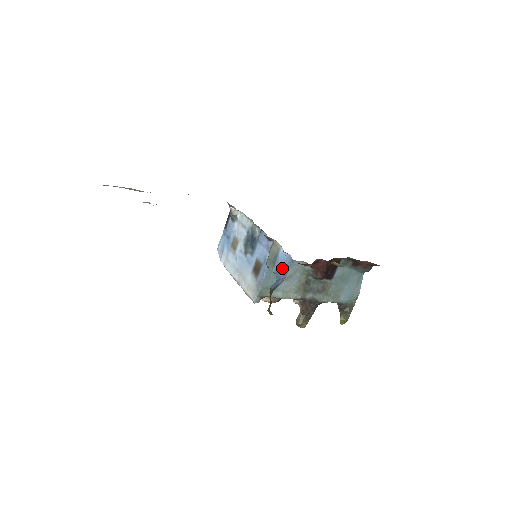
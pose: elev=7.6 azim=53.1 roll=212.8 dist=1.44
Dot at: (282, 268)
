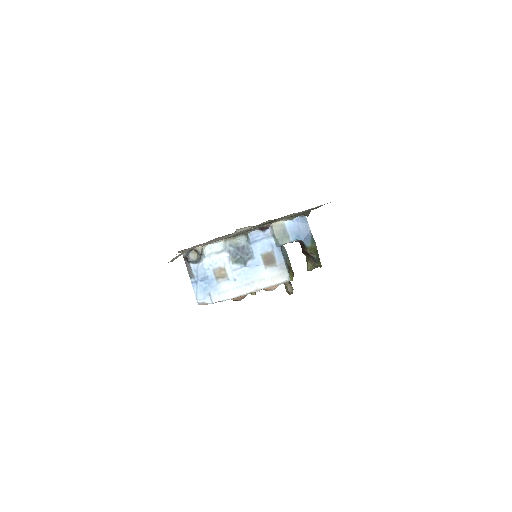
Dot at: (300, 229)
